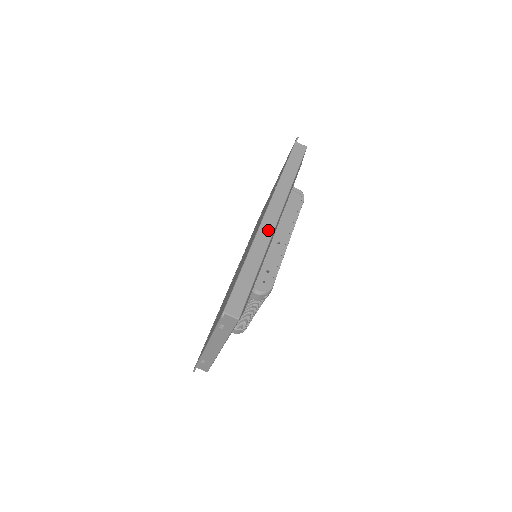
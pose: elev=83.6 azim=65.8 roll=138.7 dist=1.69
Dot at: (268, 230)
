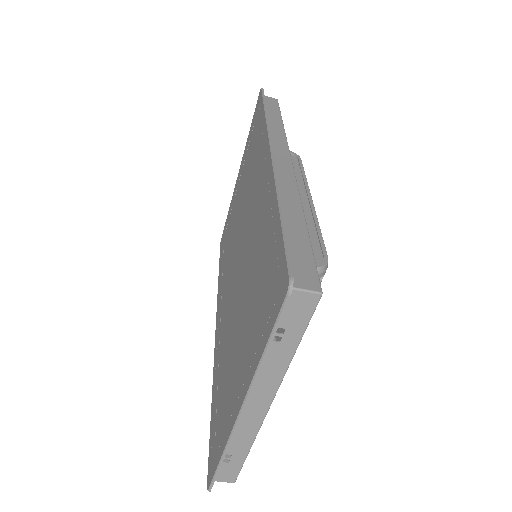
Dot at: (286, 172)
